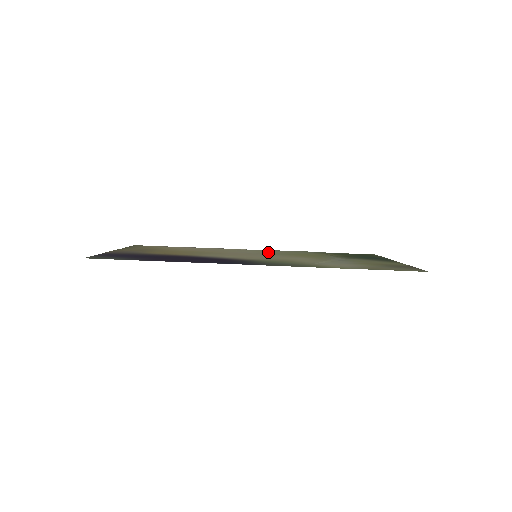
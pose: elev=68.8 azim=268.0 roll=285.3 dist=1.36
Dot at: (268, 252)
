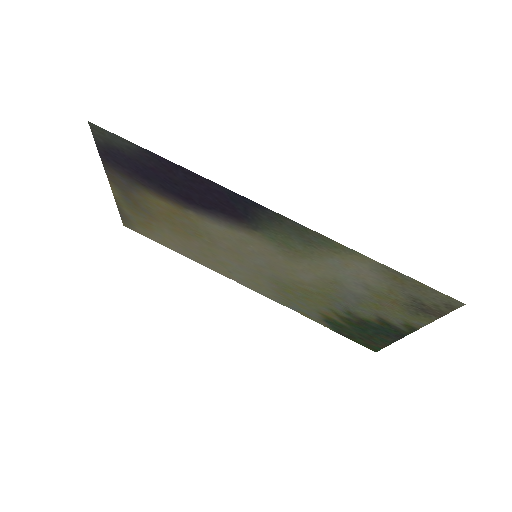
Dot at: (264, 282)
